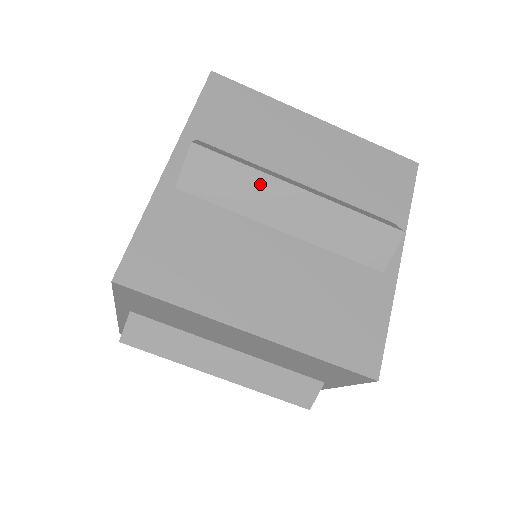
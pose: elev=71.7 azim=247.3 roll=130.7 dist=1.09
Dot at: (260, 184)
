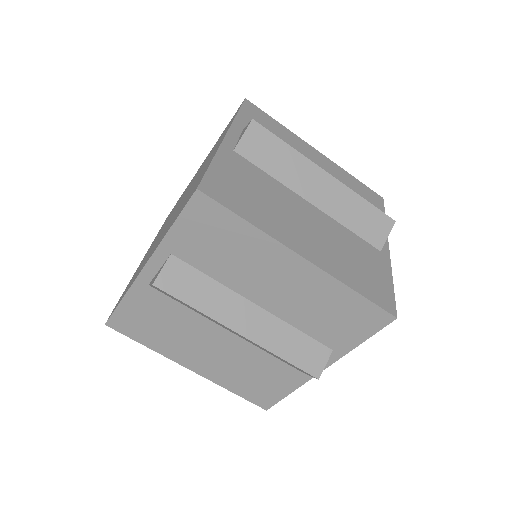
Dot at: occluded
